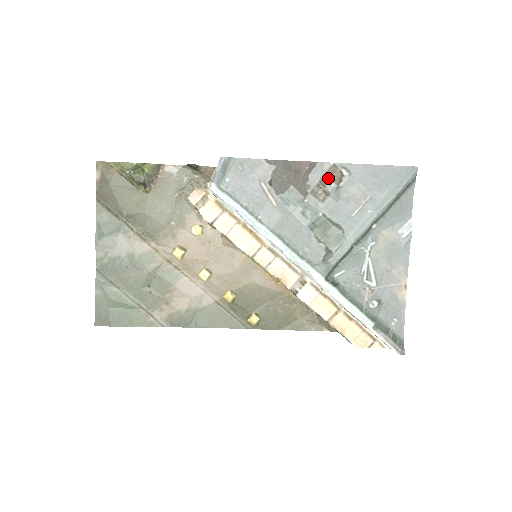
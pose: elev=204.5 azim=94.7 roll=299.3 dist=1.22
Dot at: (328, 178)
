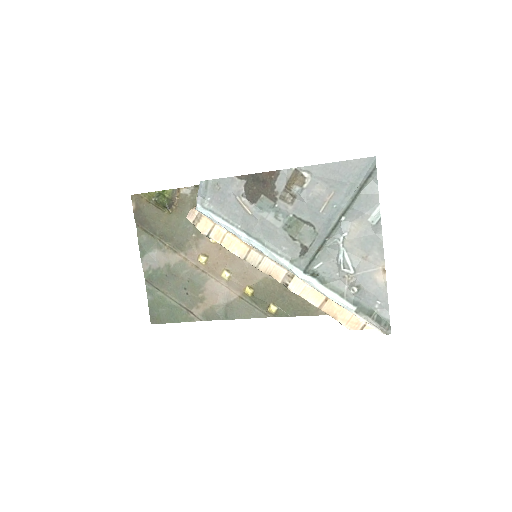
Dot at: (292, 183)
